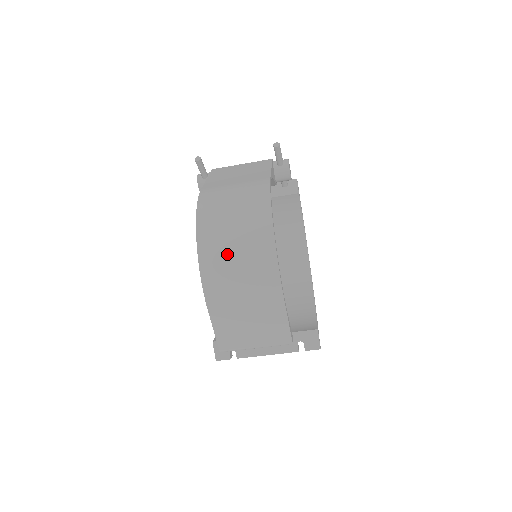
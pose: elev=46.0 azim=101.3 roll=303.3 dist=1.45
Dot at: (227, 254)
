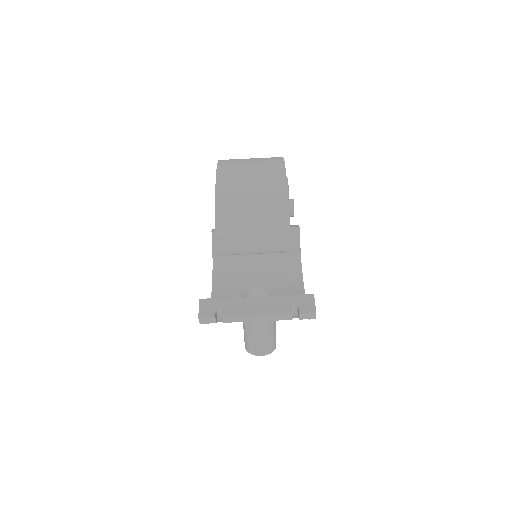
Dot at: (243, 166)
